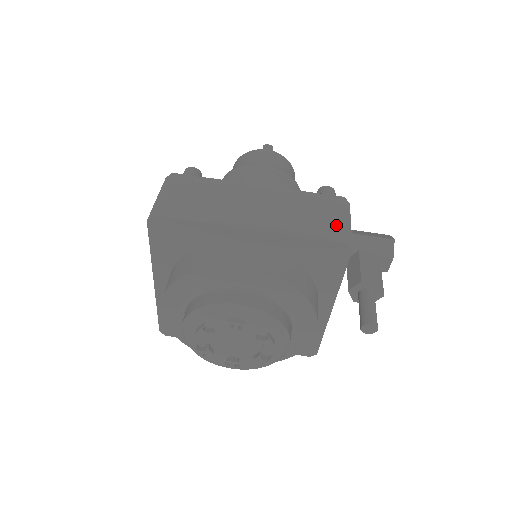
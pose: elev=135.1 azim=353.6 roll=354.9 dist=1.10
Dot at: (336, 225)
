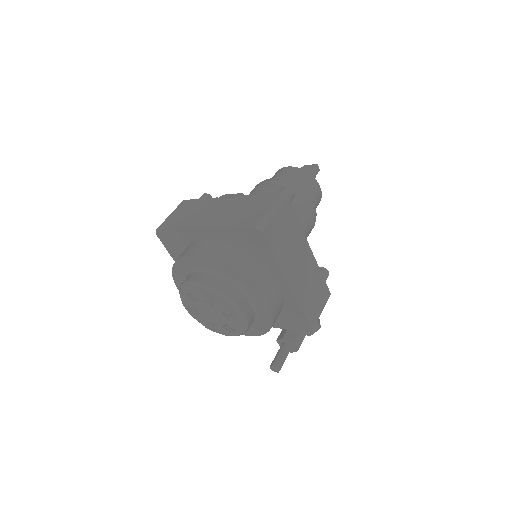
Dot at: (317, 314)
